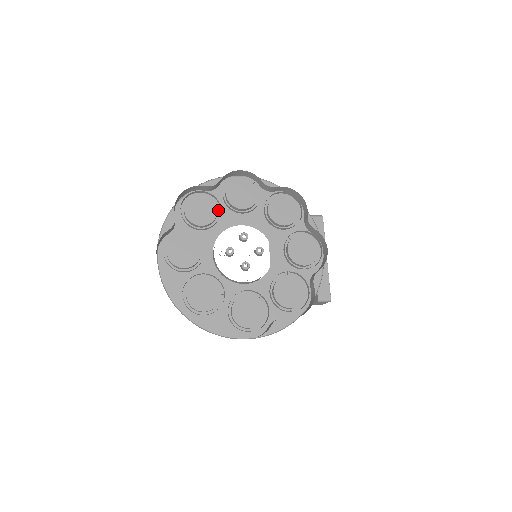
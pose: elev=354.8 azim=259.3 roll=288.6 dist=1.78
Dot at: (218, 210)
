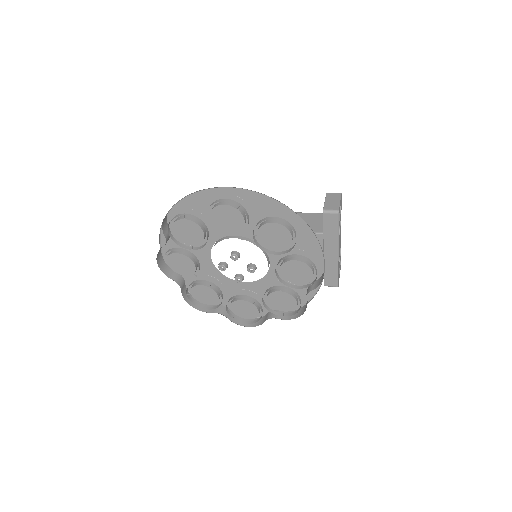
Dot at: (207, 229)
